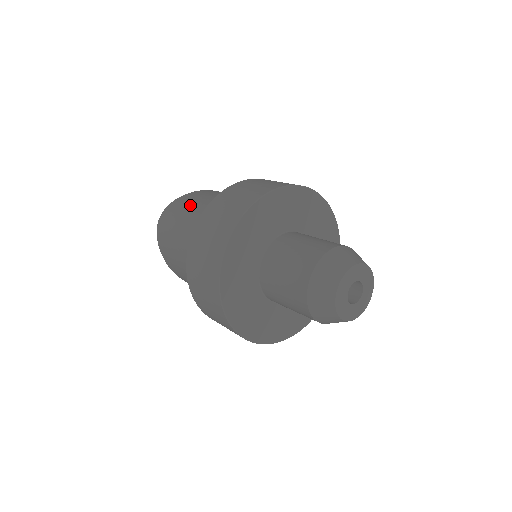
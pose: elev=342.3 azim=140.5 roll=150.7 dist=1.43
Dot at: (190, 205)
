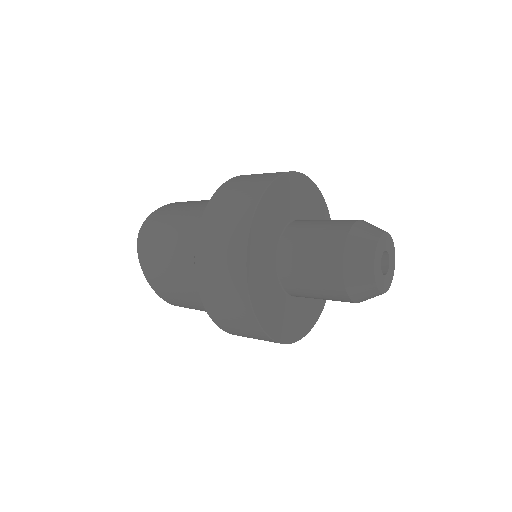
Dot at: (175, 213)
